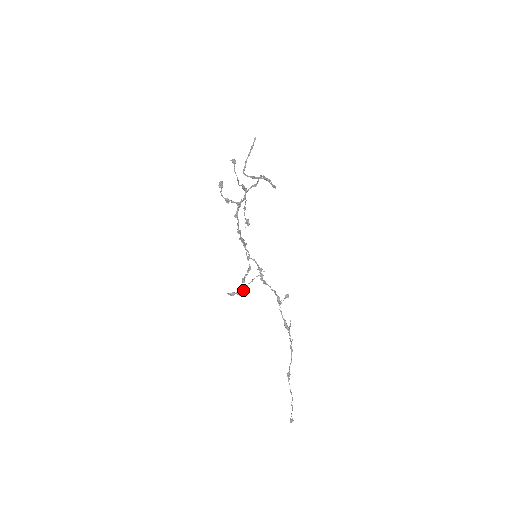
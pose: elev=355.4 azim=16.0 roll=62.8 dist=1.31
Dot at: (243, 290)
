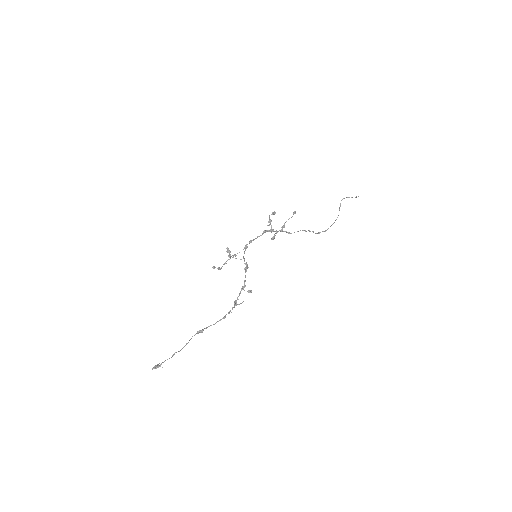
Dot at: occluded
